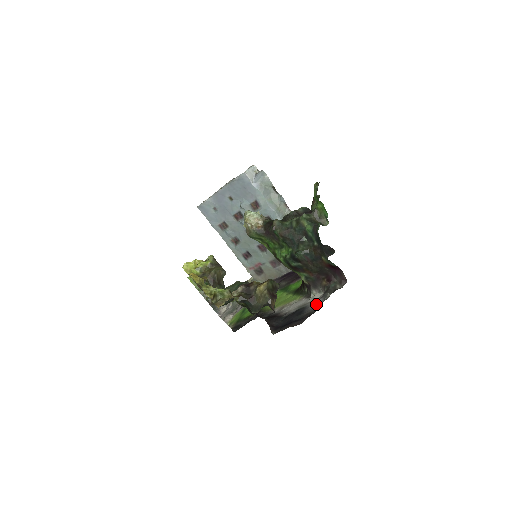
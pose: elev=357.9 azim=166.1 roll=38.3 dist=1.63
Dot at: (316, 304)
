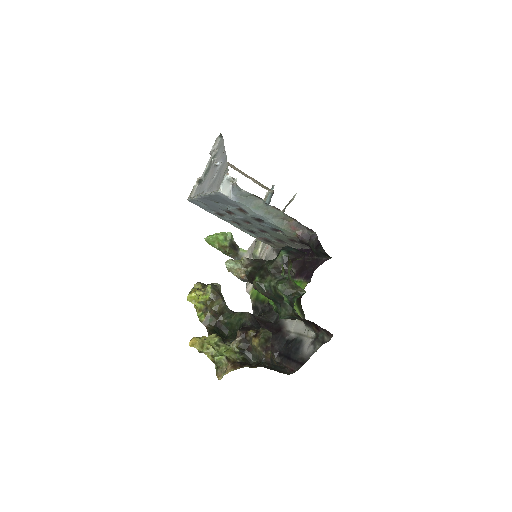
Dot at: (308, 351)
